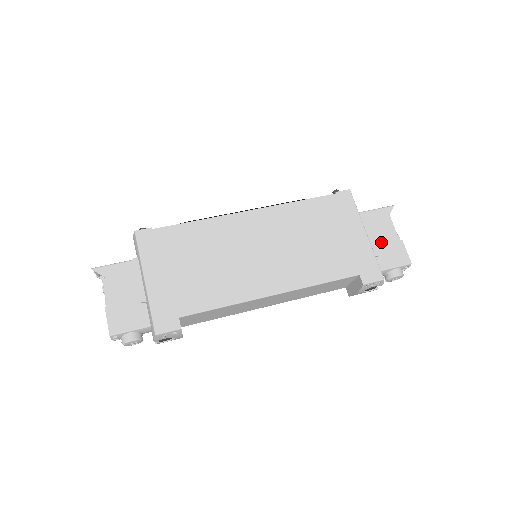
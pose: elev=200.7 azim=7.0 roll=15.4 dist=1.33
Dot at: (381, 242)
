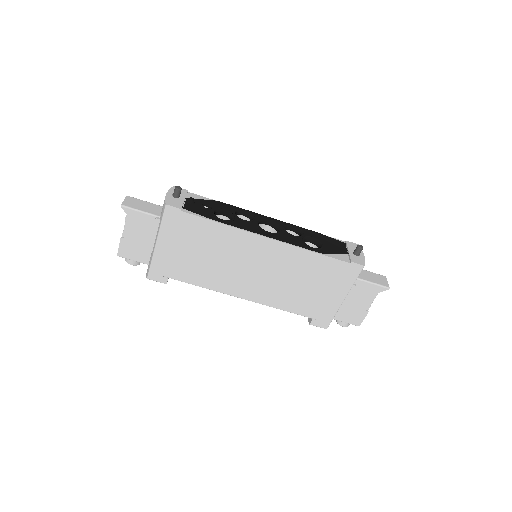
Dot at: (352, 305)
